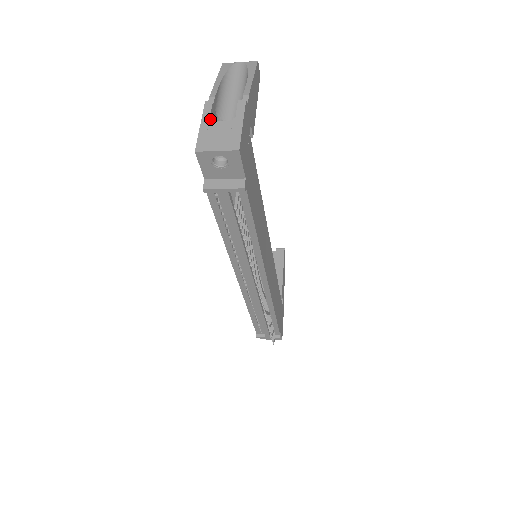
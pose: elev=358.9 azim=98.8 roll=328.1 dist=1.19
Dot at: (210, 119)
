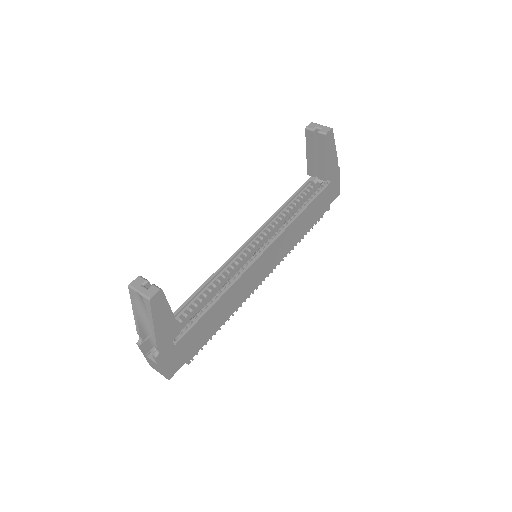
Dot at: (146, 355)
